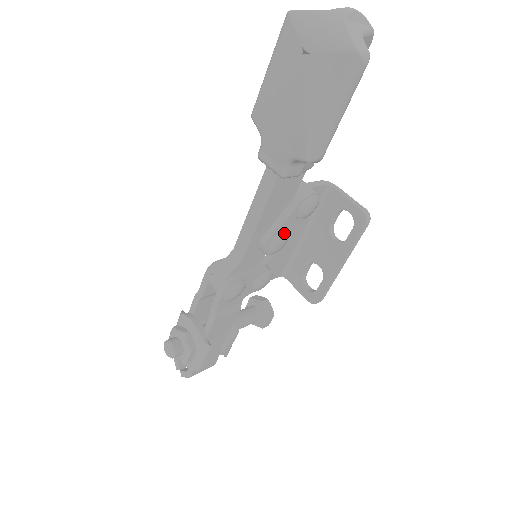
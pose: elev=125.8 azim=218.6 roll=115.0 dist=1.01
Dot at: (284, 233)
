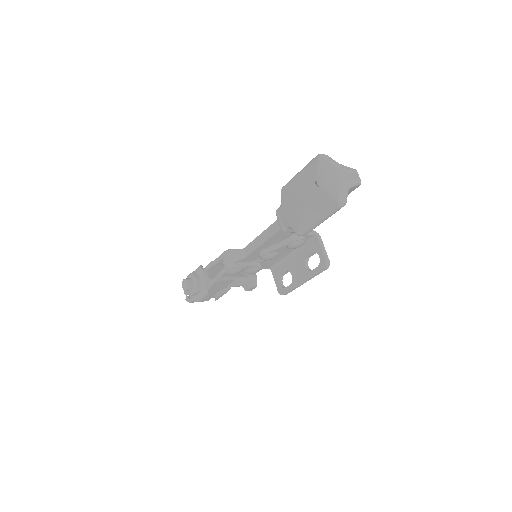
Dot at: (276, 253)
